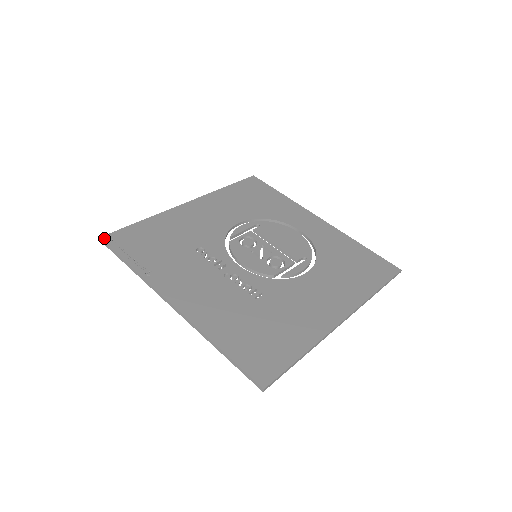
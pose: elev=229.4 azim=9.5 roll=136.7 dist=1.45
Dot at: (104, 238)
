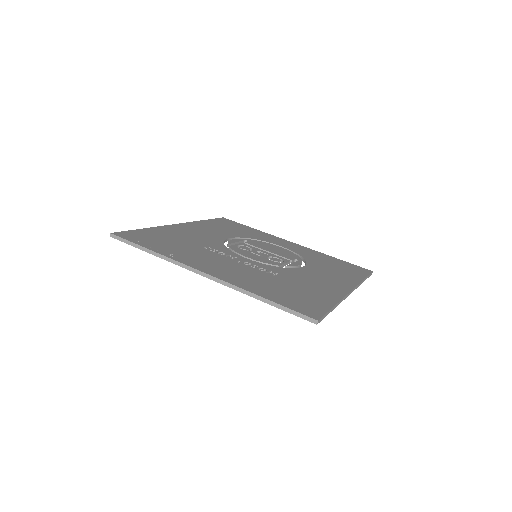
Dot at: (115, 234)
